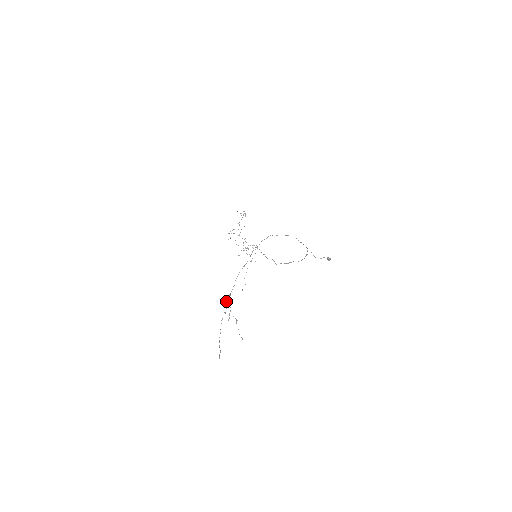
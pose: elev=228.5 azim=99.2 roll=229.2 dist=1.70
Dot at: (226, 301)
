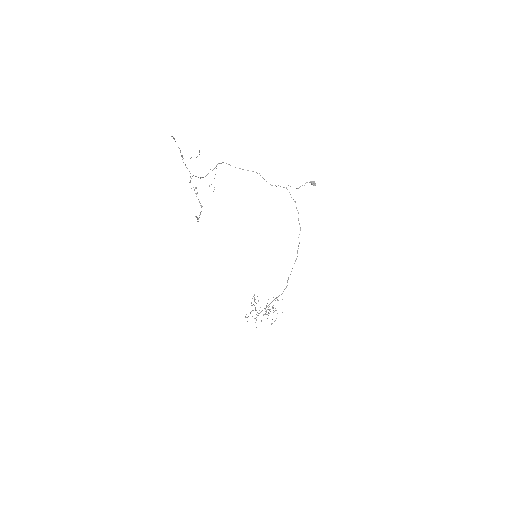
Dot at: occluded
